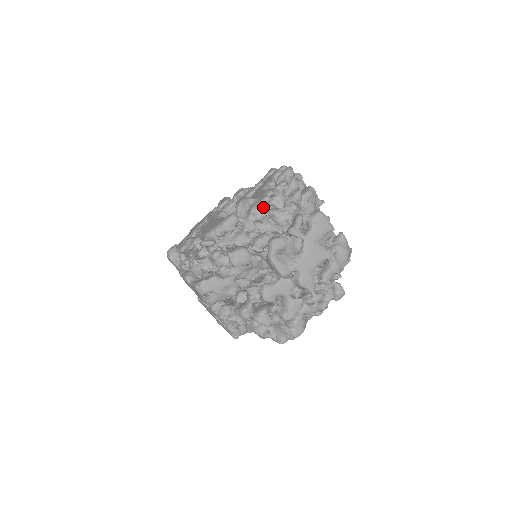
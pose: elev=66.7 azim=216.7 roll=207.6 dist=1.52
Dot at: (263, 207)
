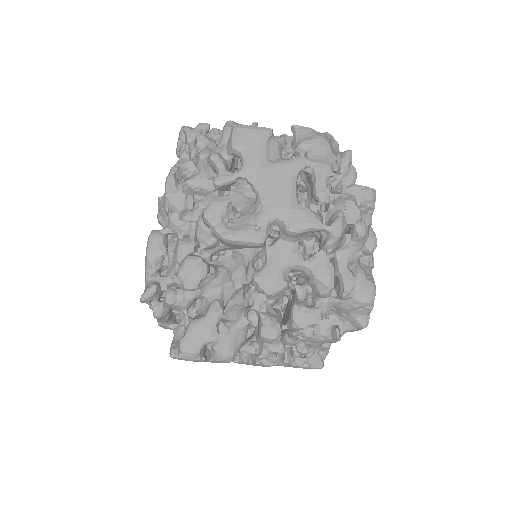
Dot at: (172, 192)
